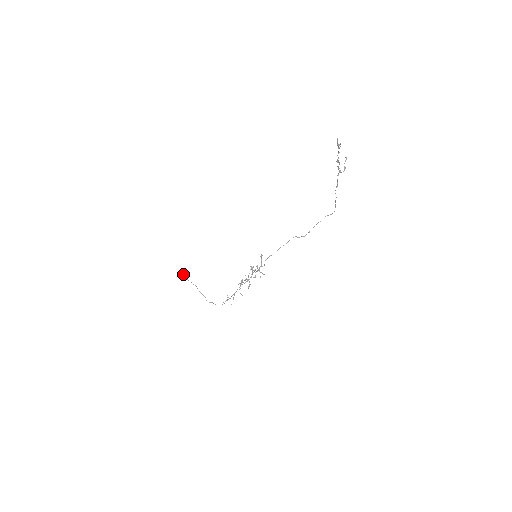
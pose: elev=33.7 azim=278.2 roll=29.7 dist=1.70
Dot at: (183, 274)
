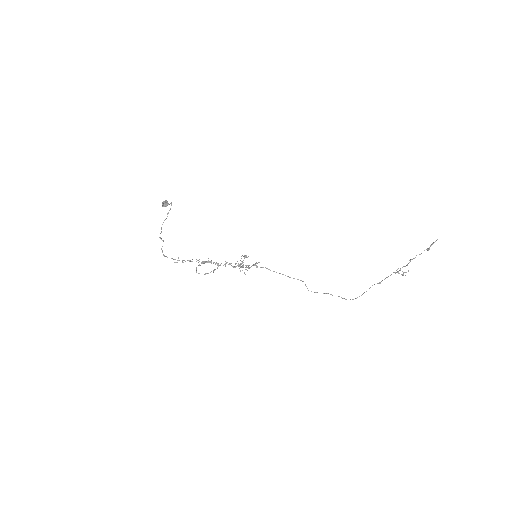
Dot at: (165, 202)
